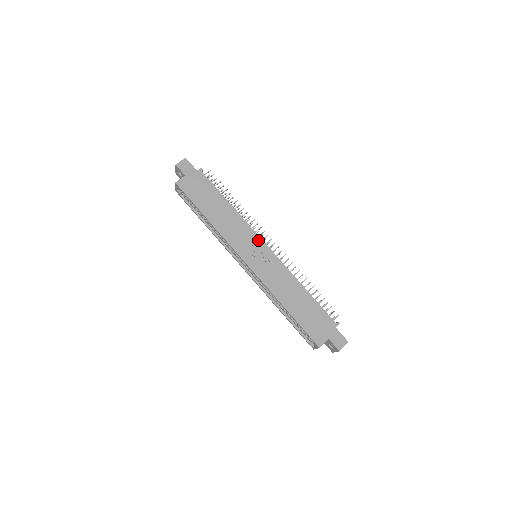
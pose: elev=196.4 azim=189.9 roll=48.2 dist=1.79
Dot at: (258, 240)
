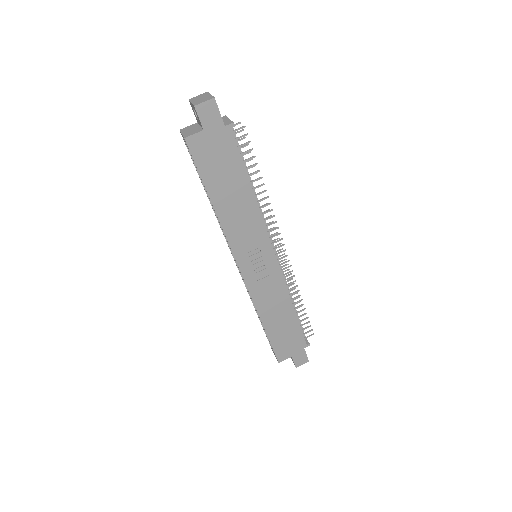
Dot at: (268, 247)
